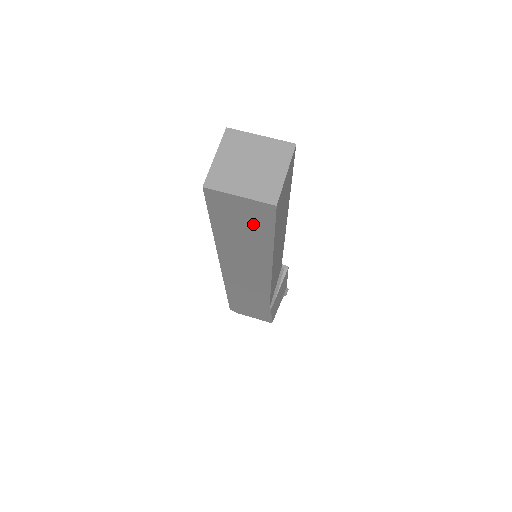
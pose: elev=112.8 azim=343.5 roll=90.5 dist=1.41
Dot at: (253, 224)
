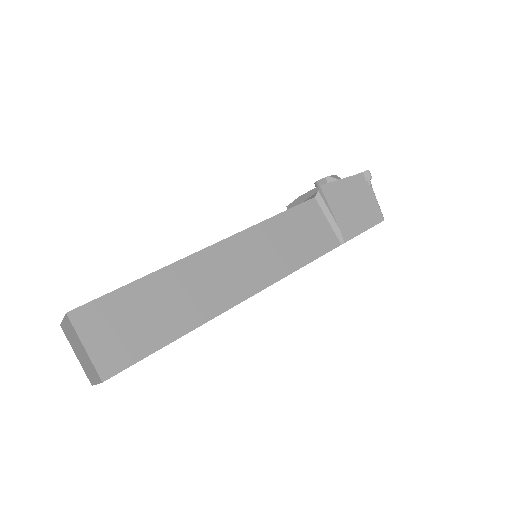
Dot at: occluded
